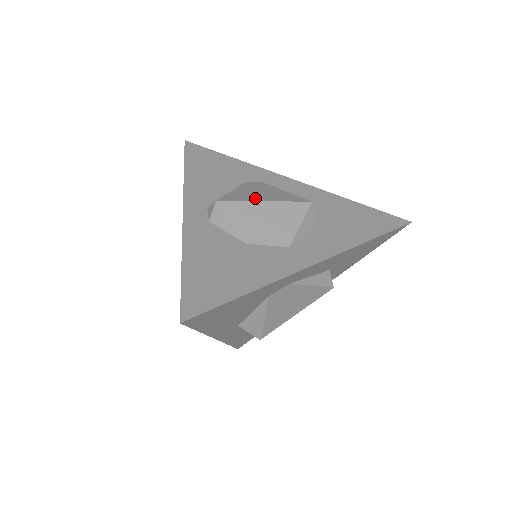
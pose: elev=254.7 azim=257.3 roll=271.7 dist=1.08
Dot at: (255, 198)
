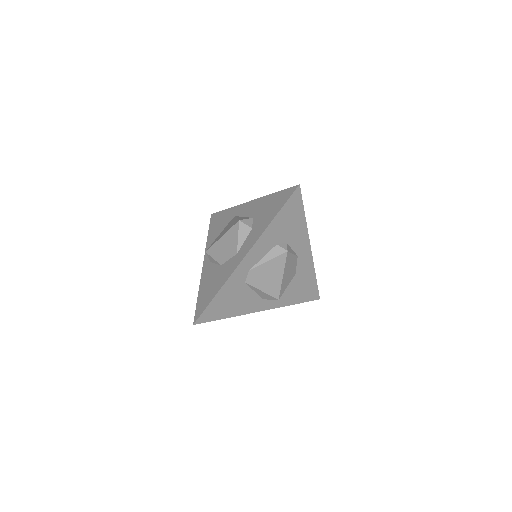
Dot at: (220, 237)
